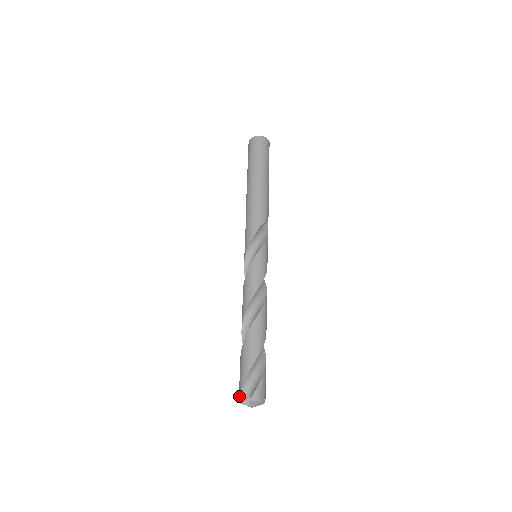
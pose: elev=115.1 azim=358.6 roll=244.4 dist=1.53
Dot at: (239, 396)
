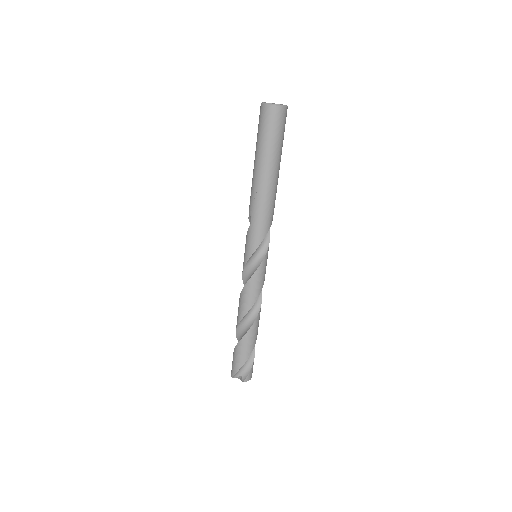
Dot at: (234, 376)
